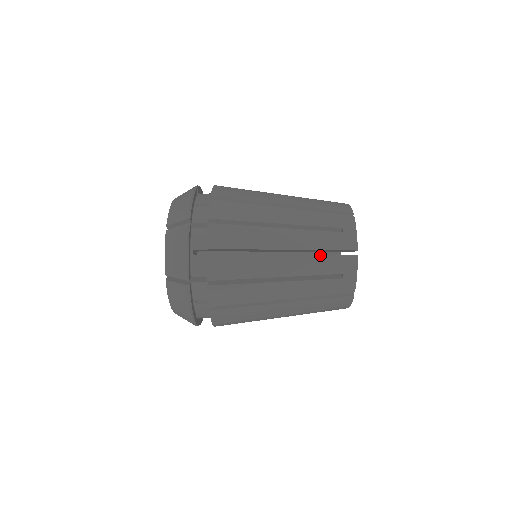
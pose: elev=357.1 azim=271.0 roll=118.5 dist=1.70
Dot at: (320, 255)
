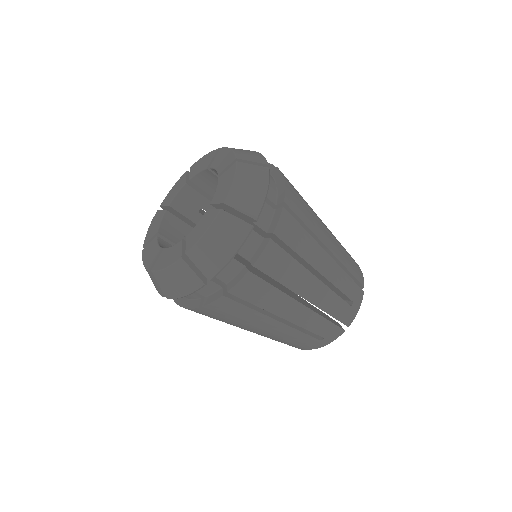
Dot at: occluded
